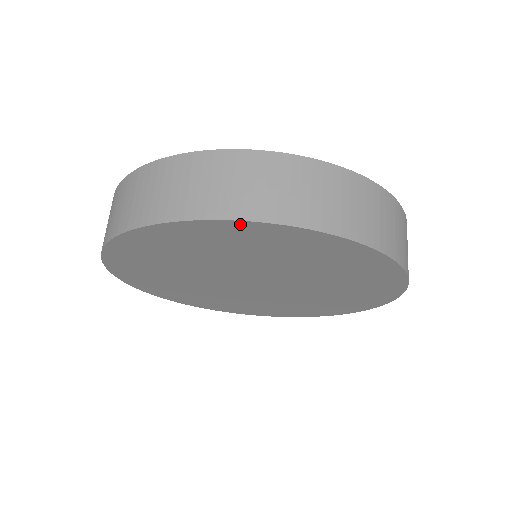
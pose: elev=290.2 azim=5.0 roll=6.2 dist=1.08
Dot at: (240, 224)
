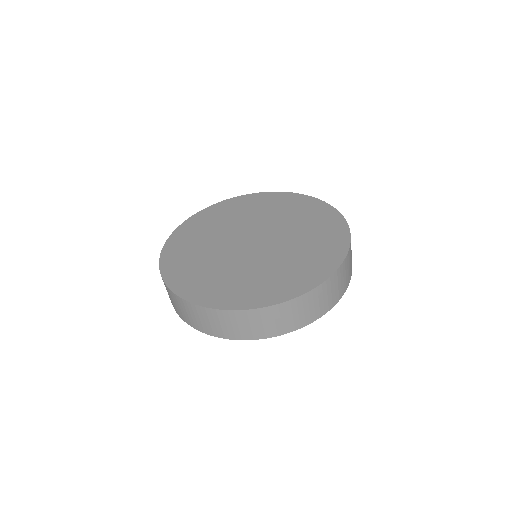
Dot at: occluded
